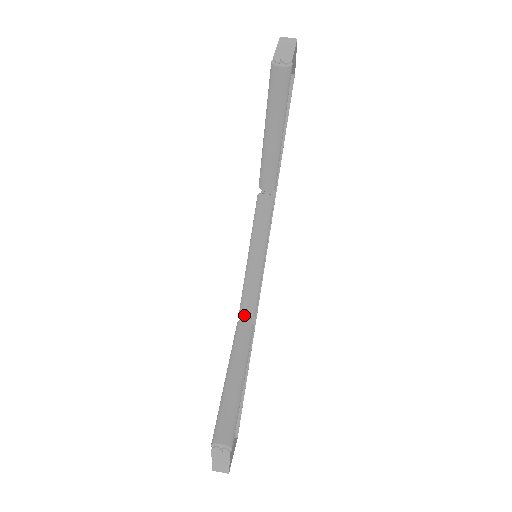
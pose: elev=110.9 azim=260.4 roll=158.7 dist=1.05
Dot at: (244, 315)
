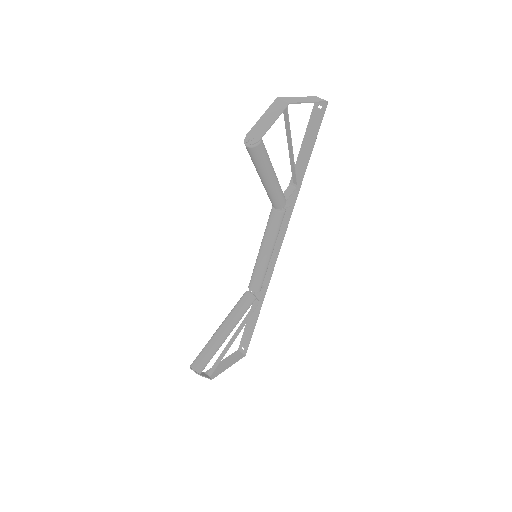
Dot at: (249, 289)
